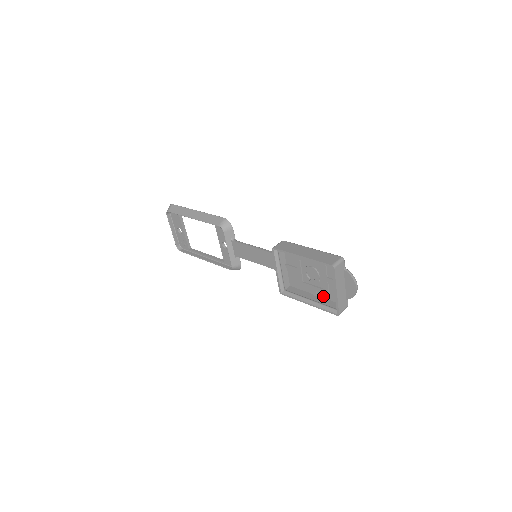
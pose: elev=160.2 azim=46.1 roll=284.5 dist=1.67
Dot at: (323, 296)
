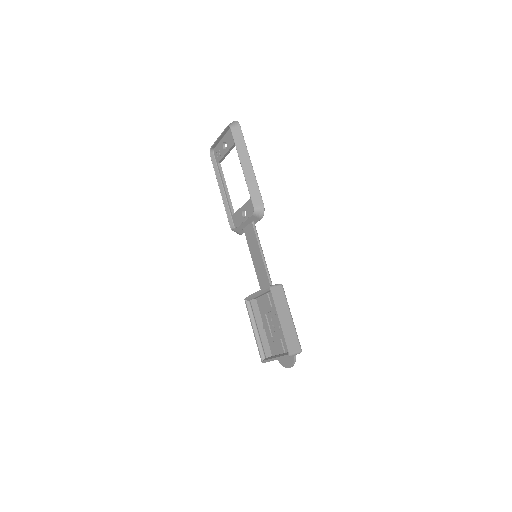
Dot at: (267, 335)
